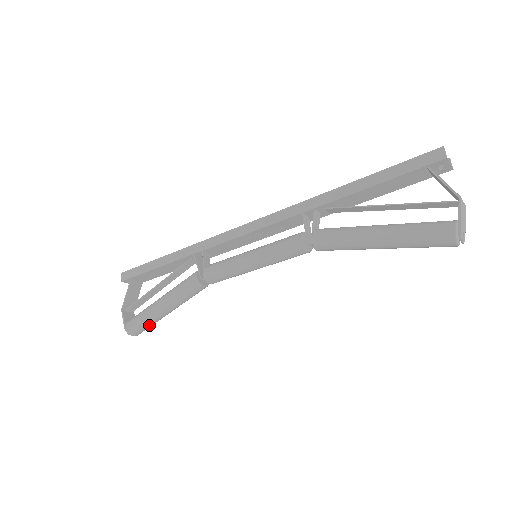
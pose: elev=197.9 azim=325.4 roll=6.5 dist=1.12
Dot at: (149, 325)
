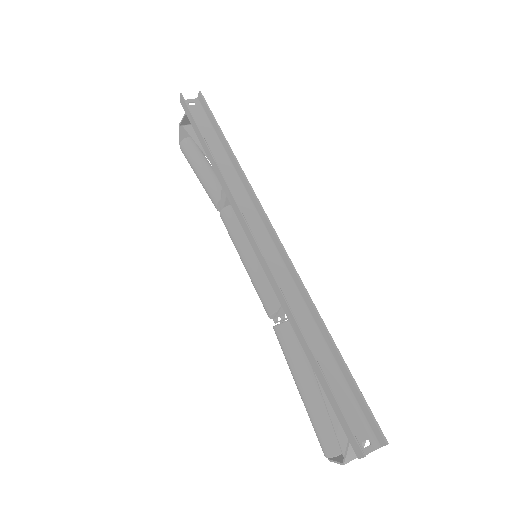
Dot at: occluded
